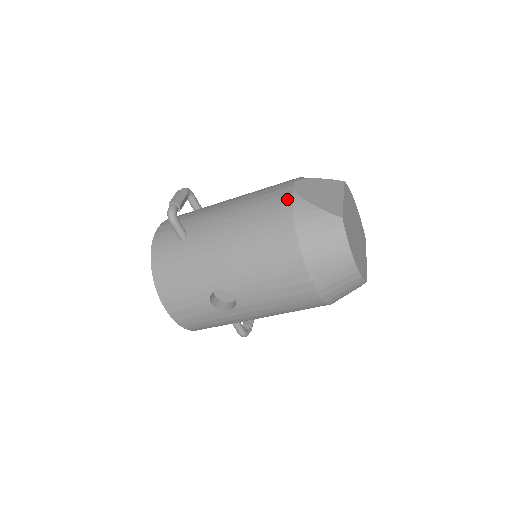
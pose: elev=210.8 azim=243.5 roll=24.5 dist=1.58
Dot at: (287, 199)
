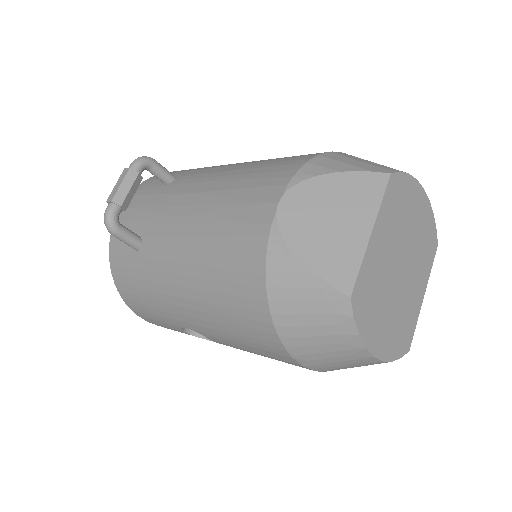
Dot at: (260, 238)
